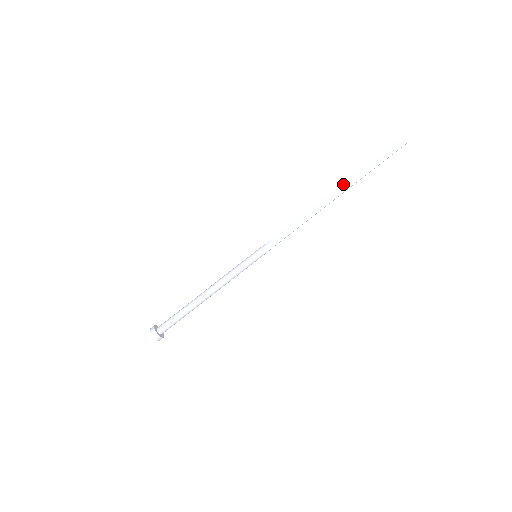
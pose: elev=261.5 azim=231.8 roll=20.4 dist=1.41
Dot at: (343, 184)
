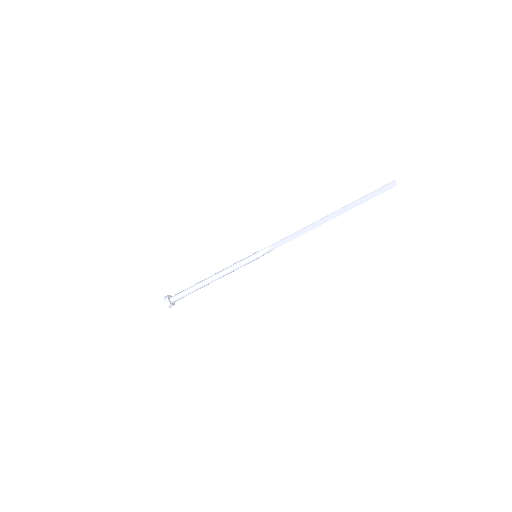
Dot at: (338, 211)
